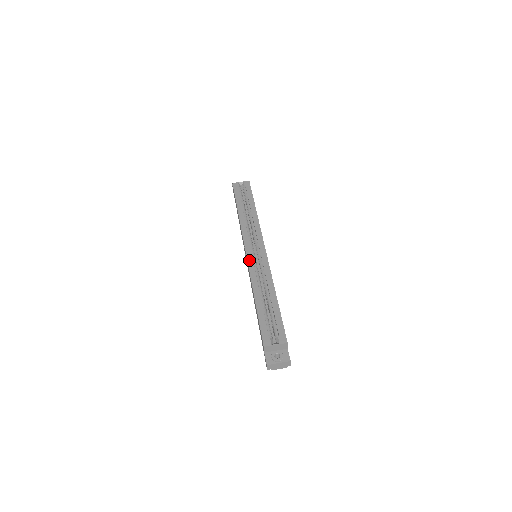
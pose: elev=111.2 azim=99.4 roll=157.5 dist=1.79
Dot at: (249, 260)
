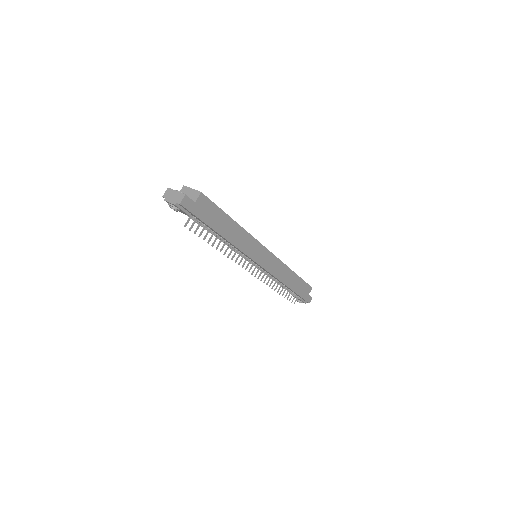
Dot at: occluded
